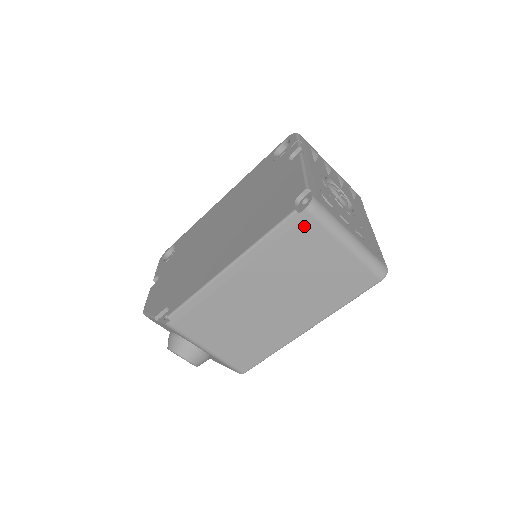
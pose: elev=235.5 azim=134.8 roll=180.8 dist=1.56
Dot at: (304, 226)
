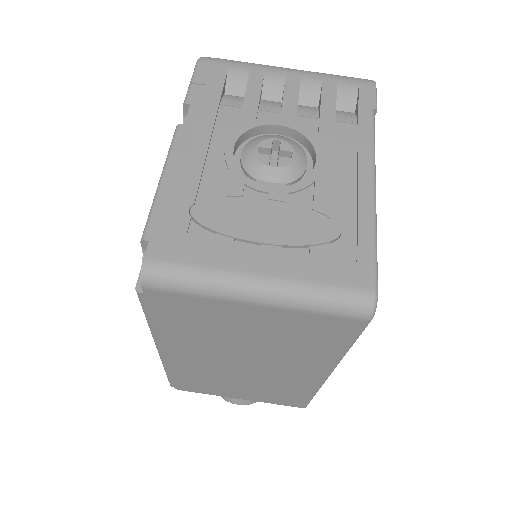
Dot at: (169, 302)
